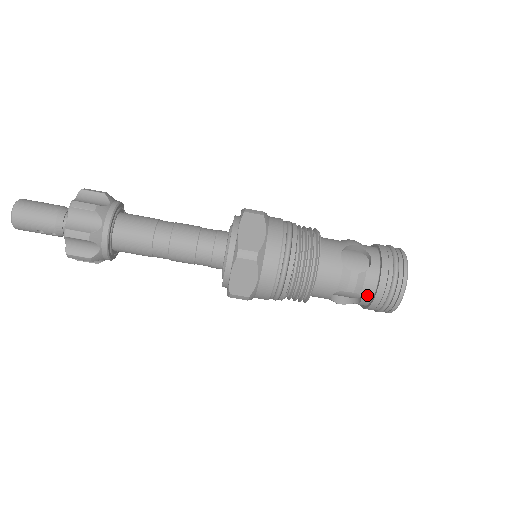
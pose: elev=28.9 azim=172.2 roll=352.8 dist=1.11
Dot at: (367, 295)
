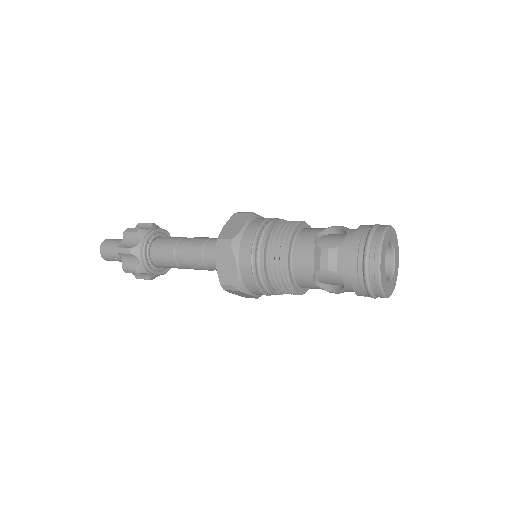
Dot at: (344, 273)
